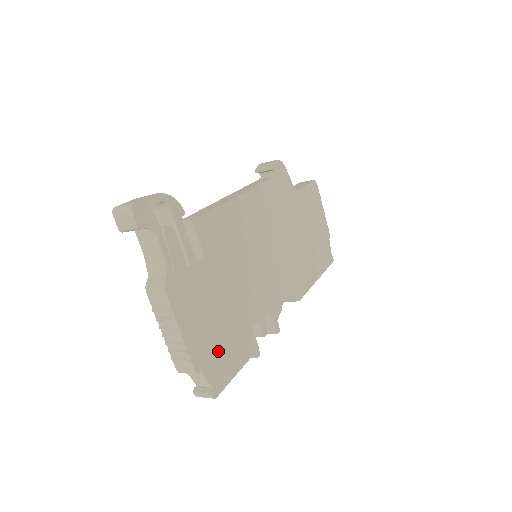
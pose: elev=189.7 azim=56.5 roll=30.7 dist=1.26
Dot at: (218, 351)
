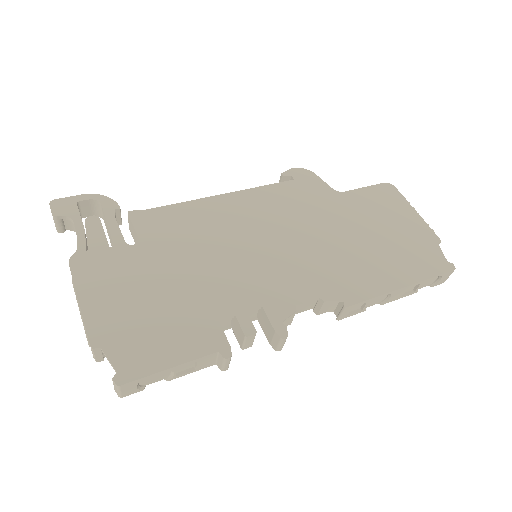
Dot at: (139, 333)
